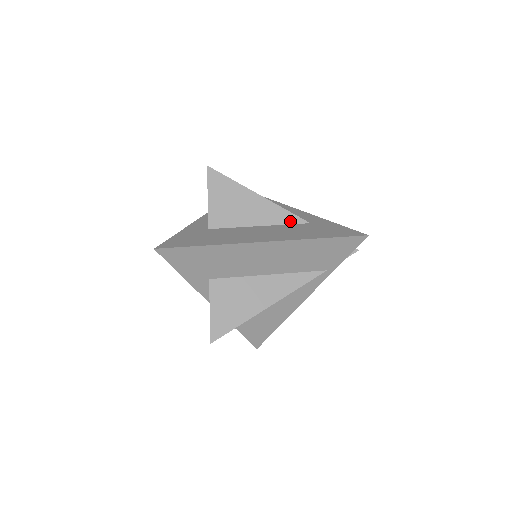
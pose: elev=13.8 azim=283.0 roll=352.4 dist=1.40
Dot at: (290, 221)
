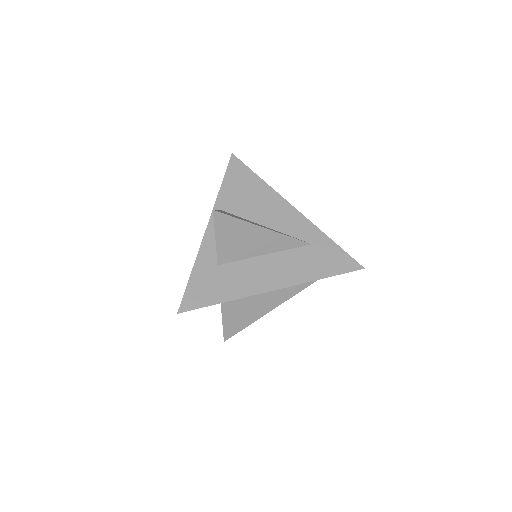
Dot at: (293, 246)
